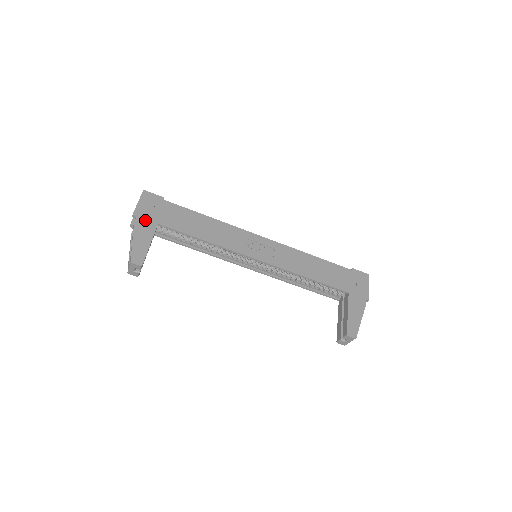
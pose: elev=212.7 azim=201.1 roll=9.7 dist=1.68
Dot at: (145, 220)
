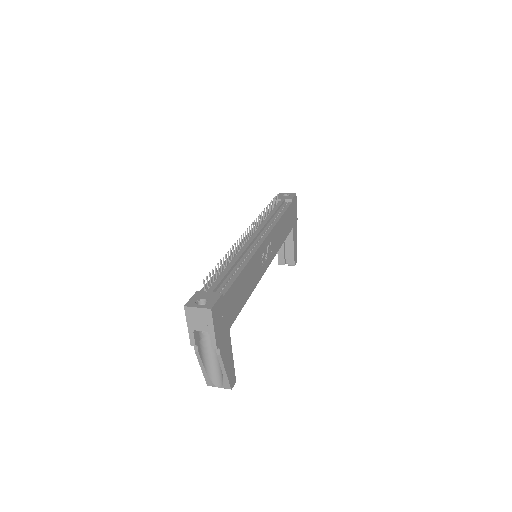
Dot at: (224, 340)
